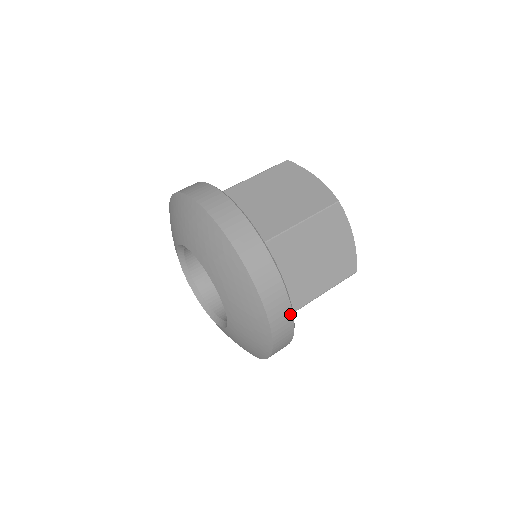
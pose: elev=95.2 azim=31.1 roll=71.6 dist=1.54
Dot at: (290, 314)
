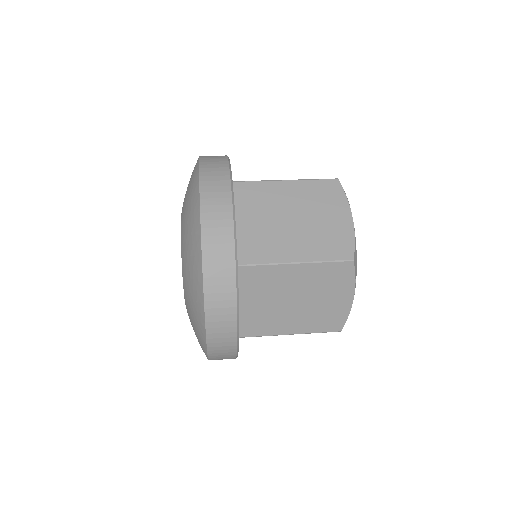
Dot at: (234, 344)
